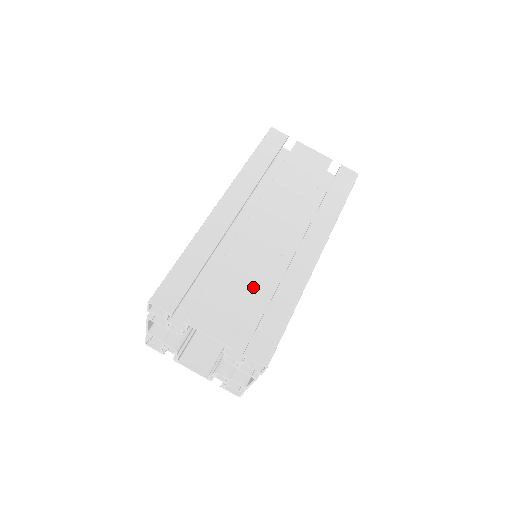
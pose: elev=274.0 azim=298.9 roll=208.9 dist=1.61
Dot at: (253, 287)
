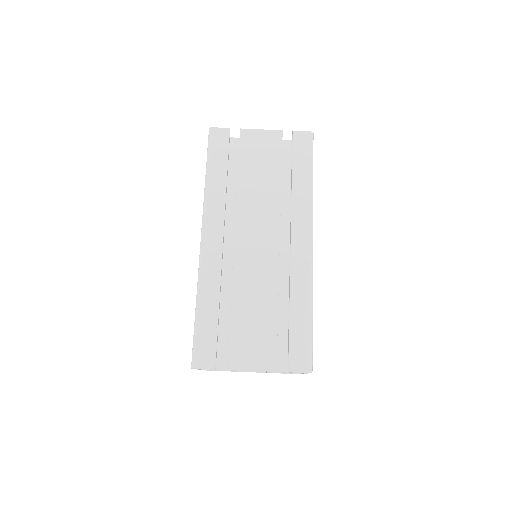
Dot at: (269, 307)
